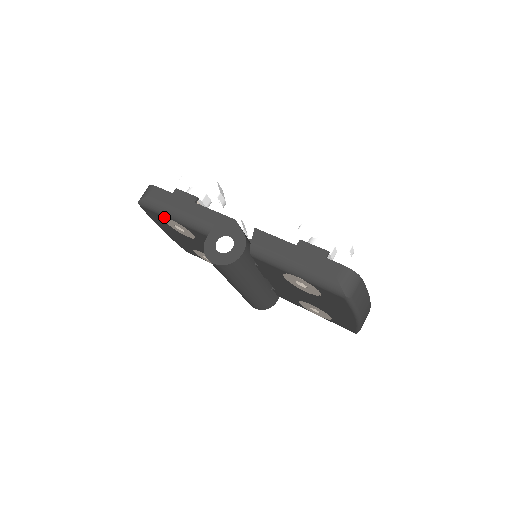
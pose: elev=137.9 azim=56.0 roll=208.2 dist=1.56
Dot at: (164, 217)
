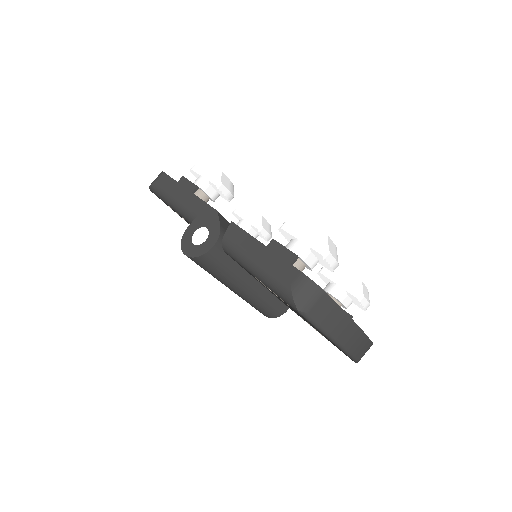
Dot at: occluded
